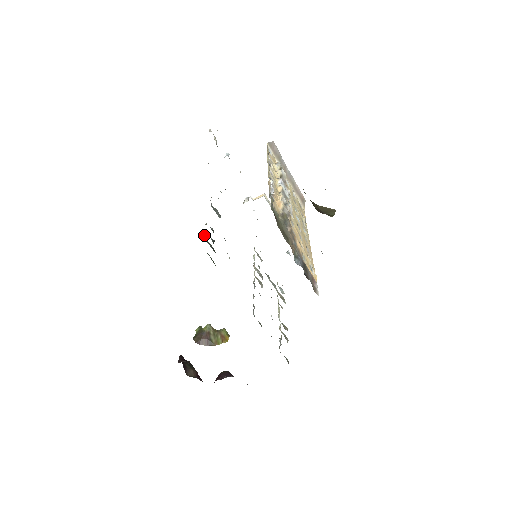
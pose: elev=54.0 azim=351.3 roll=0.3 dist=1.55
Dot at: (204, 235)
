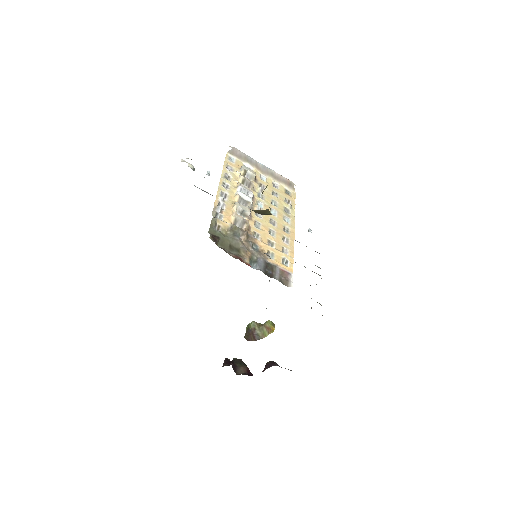
Dot at: occluded
